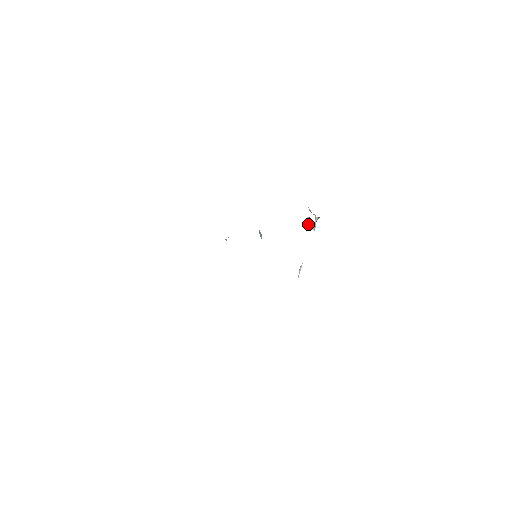
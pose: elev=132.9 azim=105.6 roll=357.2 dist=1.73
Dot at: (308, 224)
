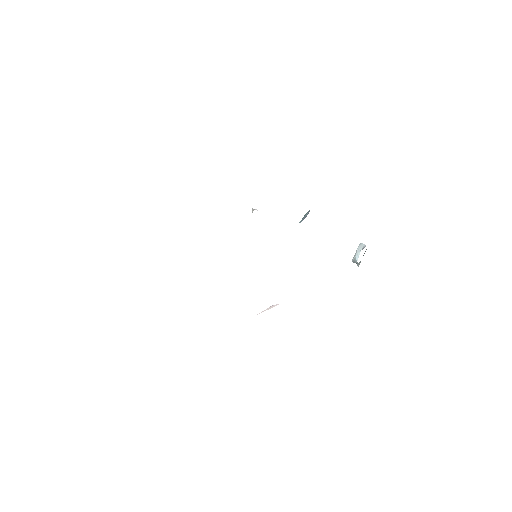
Dot at: (358, 249)
